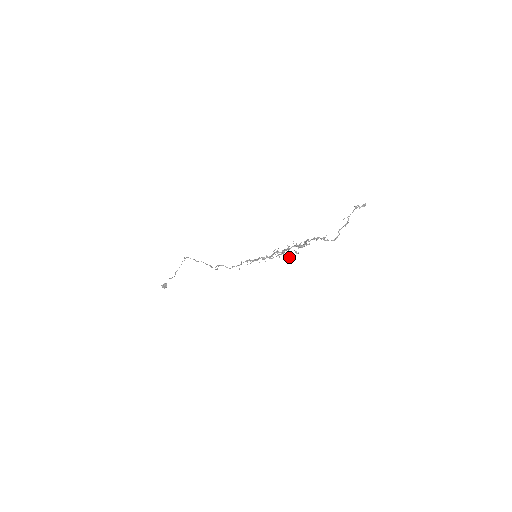
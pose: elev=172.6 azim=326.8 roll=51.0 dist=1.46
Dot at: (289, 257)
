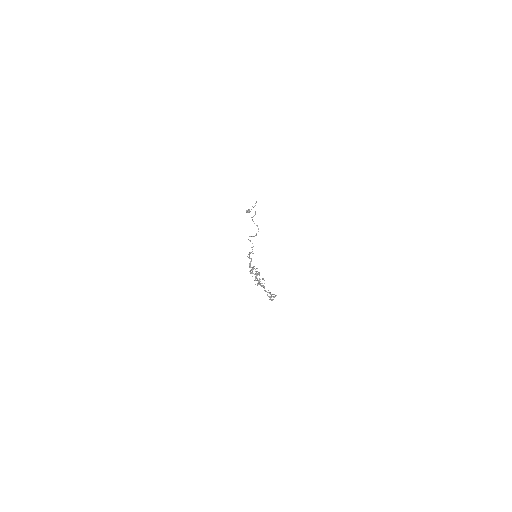
Dot at: occluded
